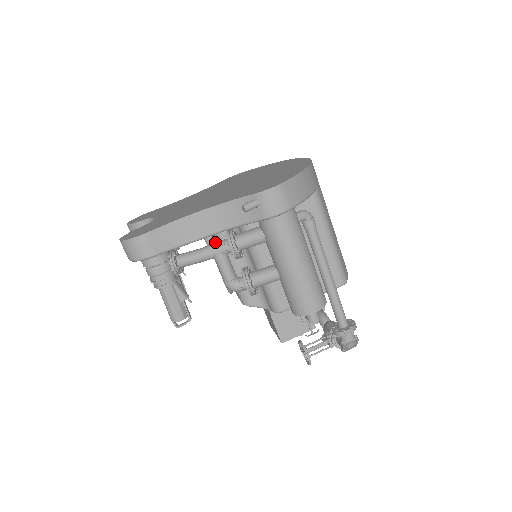
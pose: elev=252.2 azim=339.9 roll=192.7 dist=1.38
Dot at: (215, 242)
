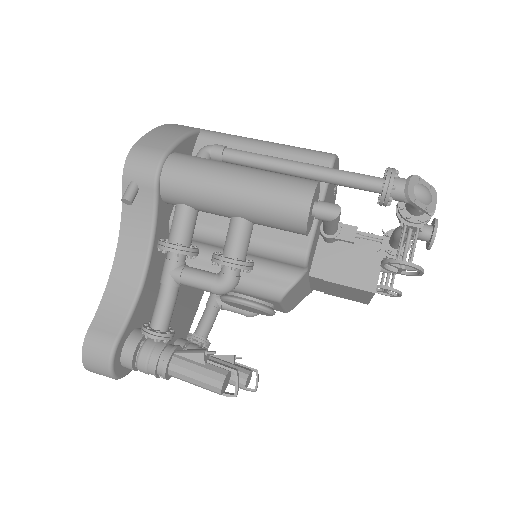
Dot at: (163, 270)
